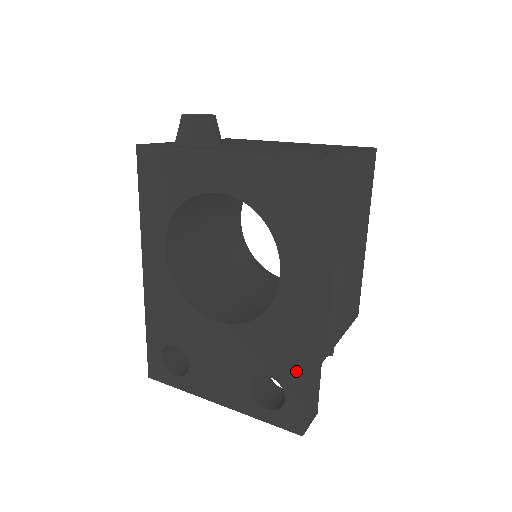
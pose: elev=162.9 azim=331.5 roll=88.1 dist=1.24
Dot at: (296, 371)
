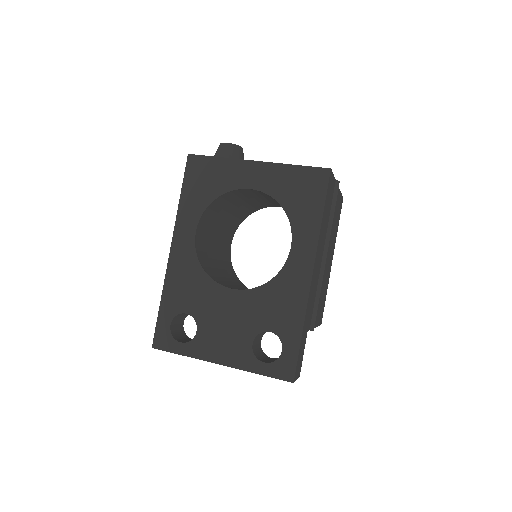
Dot at: (294, 324)
